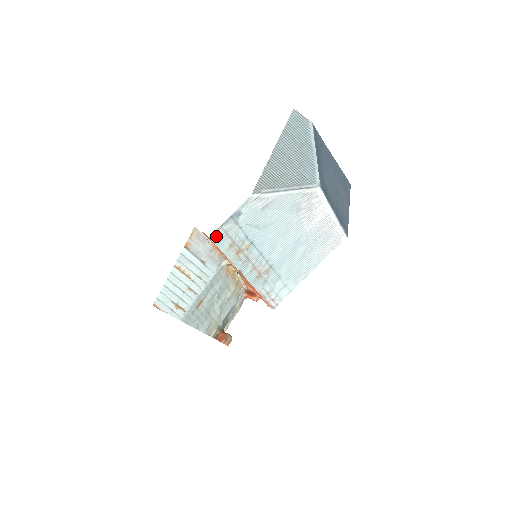
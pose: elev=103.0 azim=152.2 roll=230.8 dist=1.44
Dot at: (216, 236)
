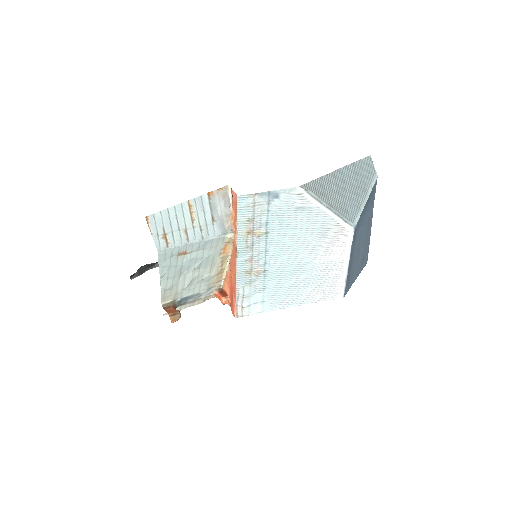
Dot at: (244, 201)
